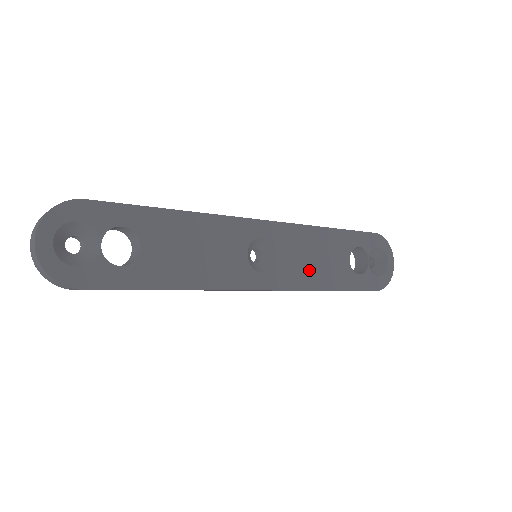
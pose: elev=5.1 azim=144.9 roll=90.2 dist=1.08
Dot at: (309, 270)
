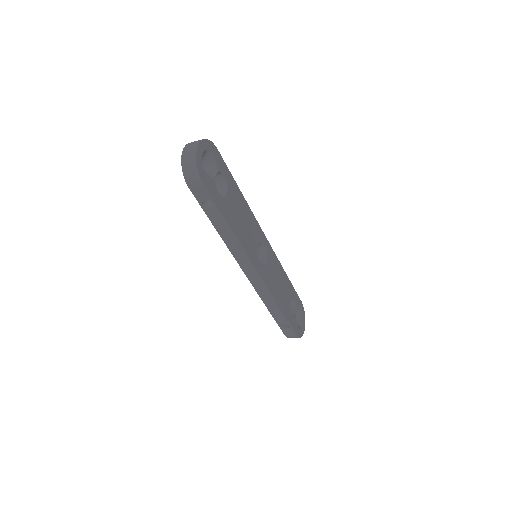
Dot at: (276, 287)
